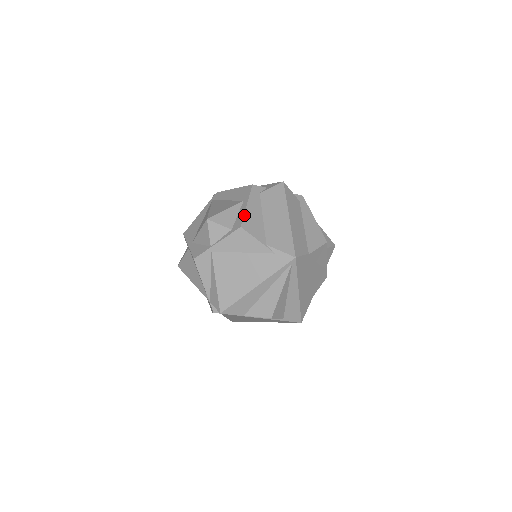
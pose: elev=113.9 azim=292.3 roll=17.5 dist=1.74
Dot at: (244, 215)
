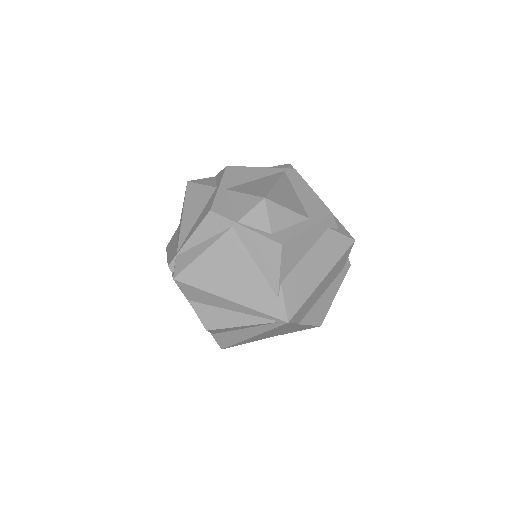
Dot at: (296, 236)
